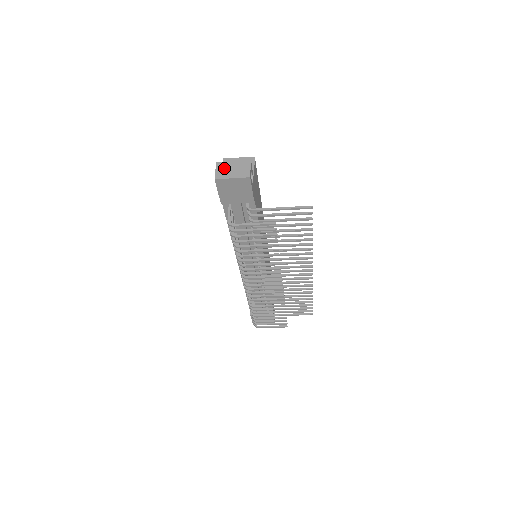
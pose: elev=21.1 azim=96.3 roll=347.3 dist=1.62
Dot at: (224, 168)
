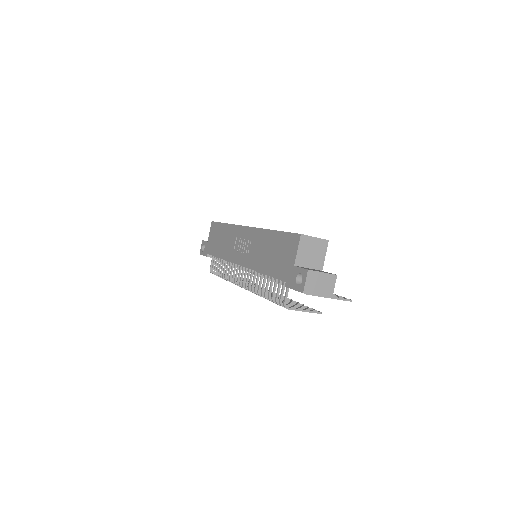
Dot at: (314, 280)
